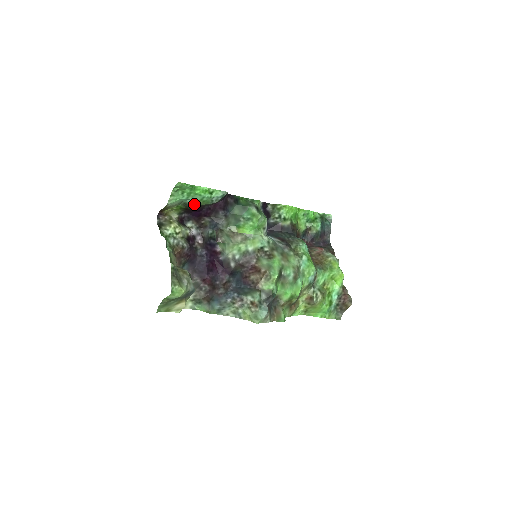
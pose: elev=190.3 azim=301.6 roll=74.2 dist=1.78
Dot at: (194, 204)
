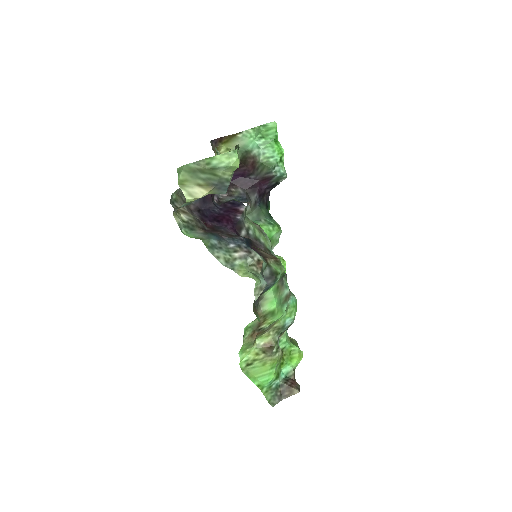
Dot at: (258, 156)
